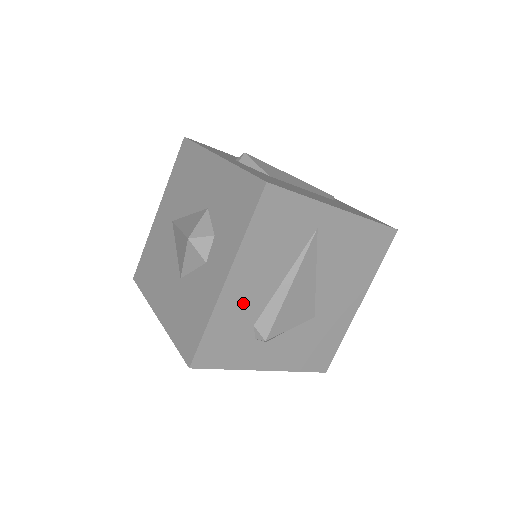
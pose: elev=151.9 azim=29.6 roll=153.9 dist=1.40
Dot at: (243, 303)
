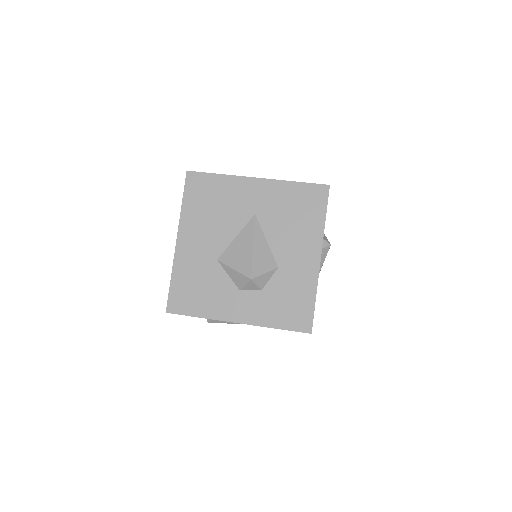
Dot at: occluded
